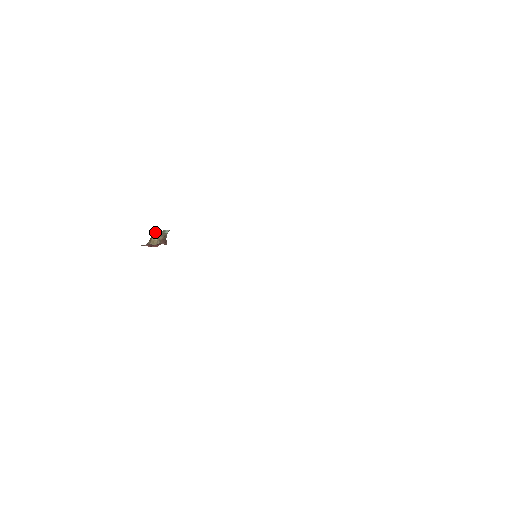
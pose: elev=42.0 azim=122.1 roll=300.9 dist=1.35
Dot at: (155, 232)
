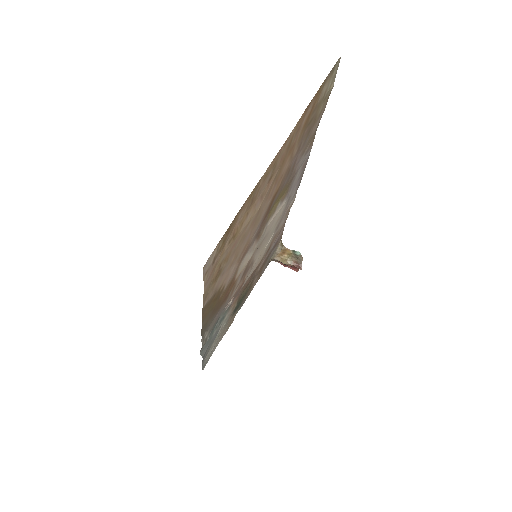
Dot at: (285, 250)
